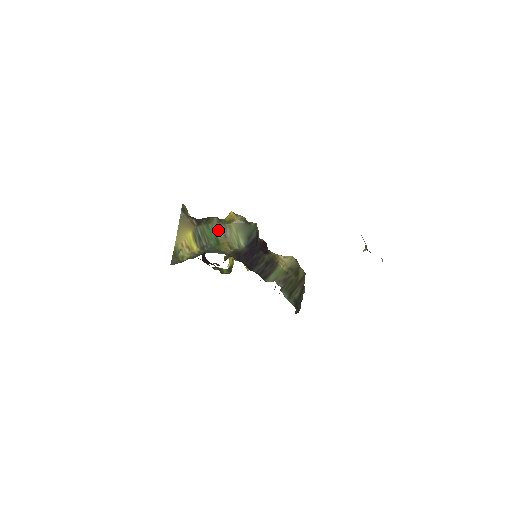
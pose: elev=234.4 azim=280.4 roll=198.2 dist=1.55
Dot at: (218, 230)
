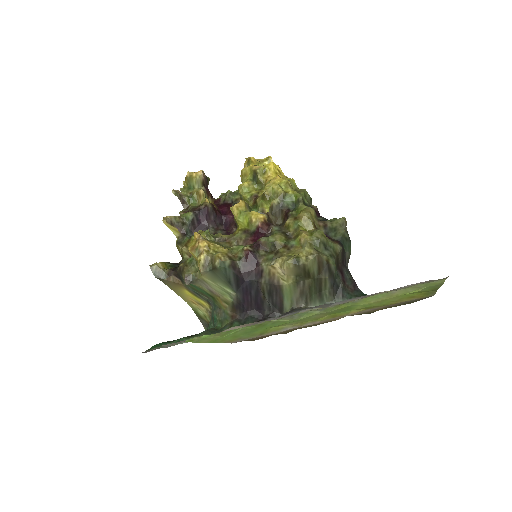
Dot at: (200, 287)
